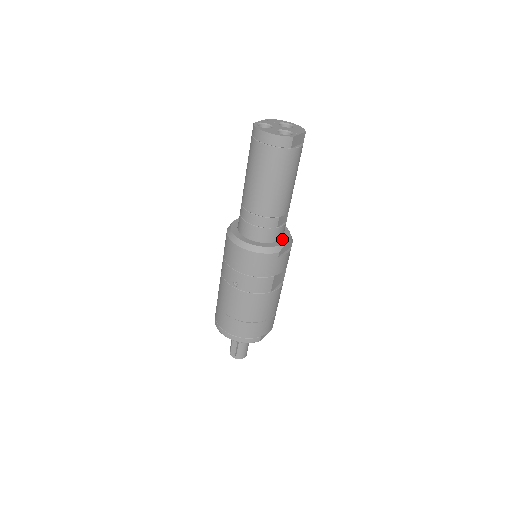
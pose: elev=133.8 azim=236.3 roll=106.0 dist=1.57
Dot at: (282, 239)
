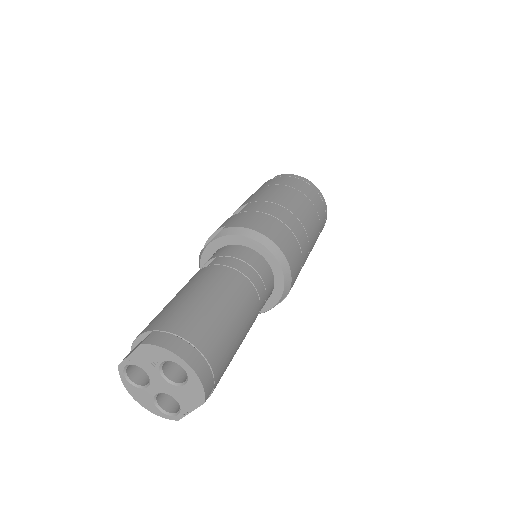
Dot at: (267, 301)
